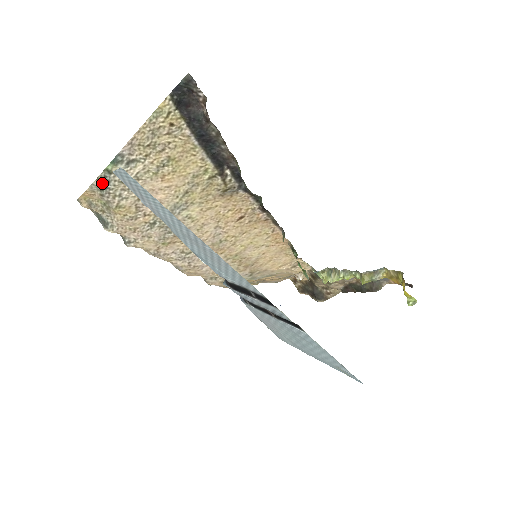
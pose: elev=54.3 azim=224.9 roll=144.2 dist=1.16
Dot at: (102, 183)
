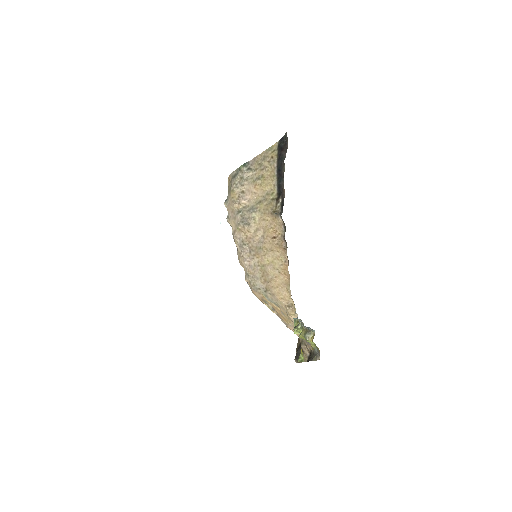
Dot at: (235, 174)
